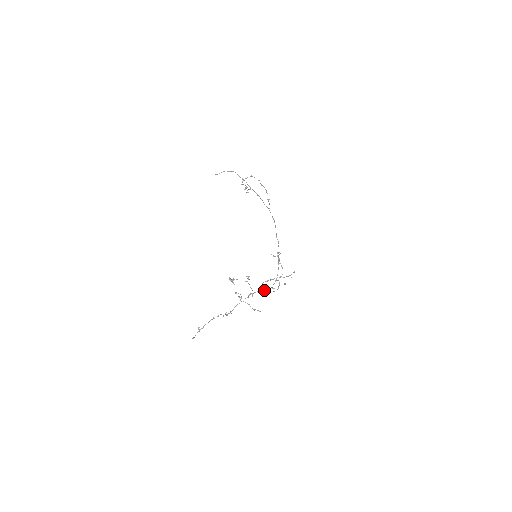
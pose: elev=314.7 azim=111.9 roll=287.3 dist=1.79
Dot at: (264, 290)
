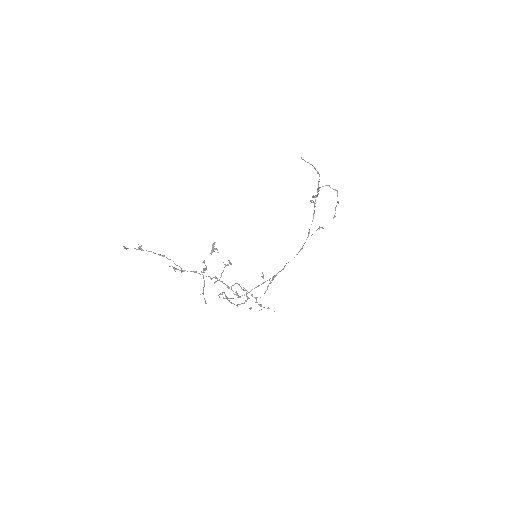
Dot at: (223, 292)
